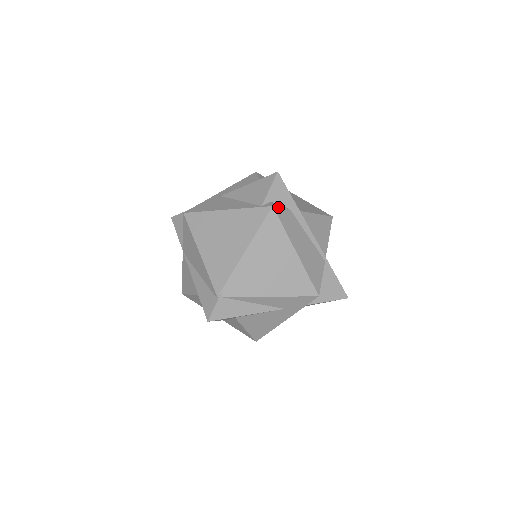
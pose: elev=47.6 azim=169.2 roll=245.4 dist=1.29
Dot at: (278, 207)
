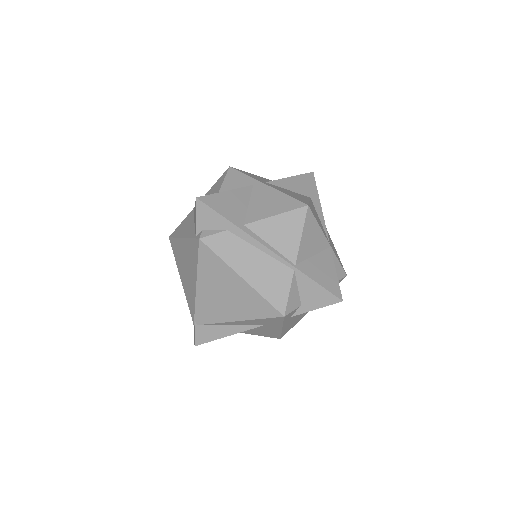
Dot at: (208, 236)
